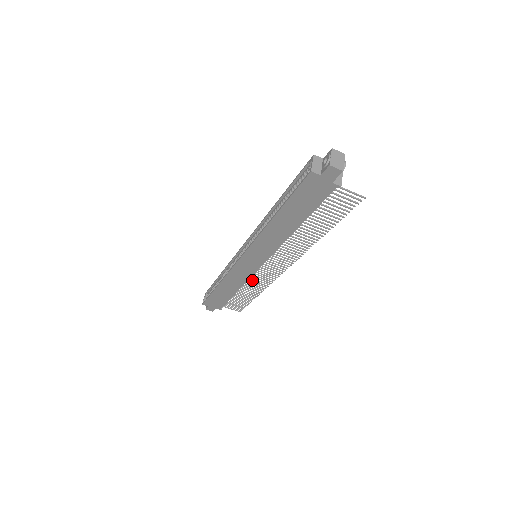
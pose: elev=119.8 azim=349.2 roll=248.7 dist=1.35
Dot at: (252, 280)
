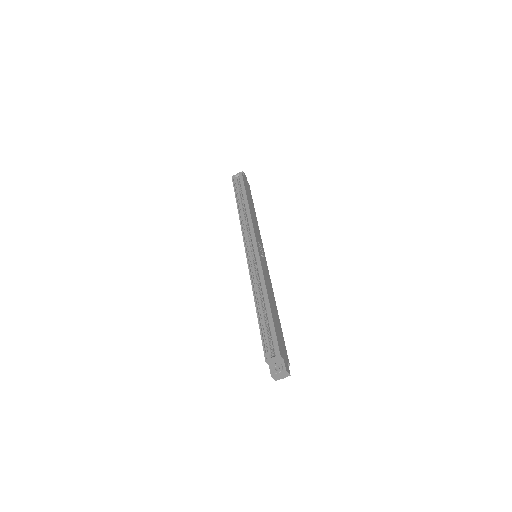
Dot at: occluded
